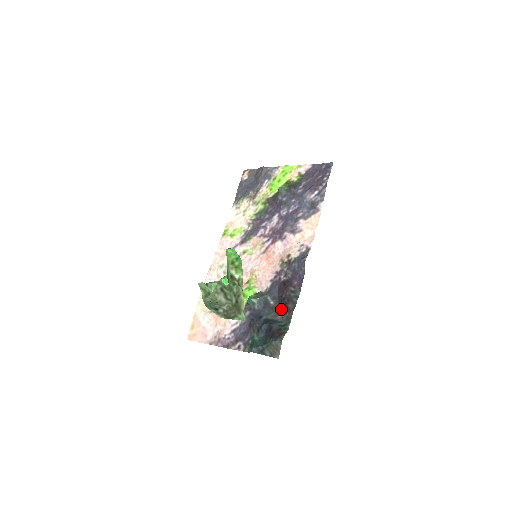
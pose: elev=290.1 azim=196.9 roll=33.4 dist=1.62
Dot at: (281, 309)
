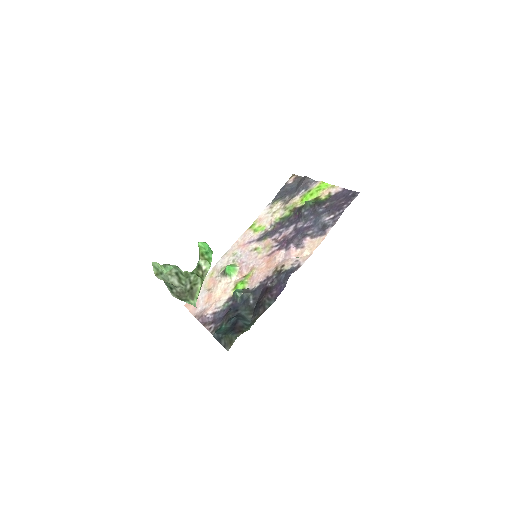
Dot at: (254, 310)
